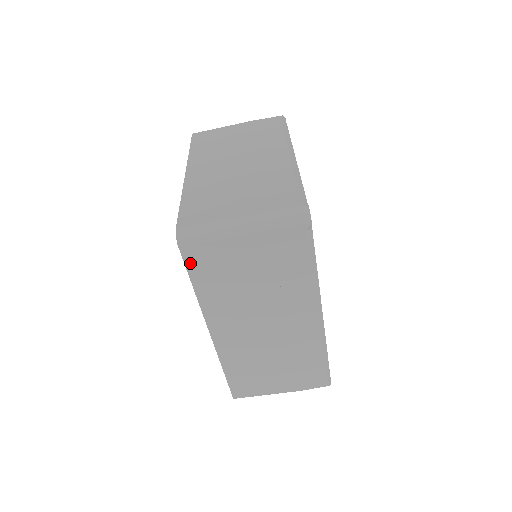
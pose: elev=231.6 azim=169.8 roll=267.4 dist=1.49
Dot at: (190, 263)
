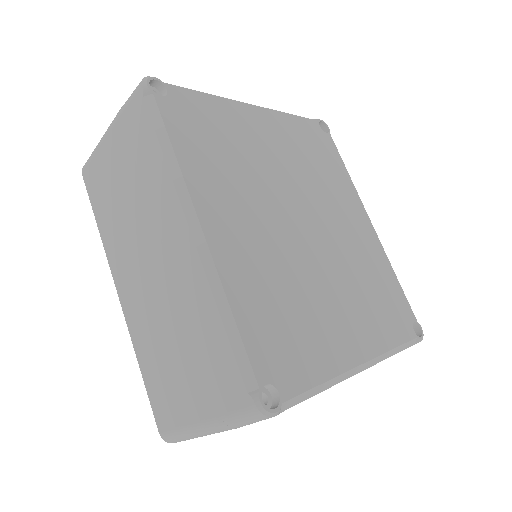
Dot at: (90, 191)
